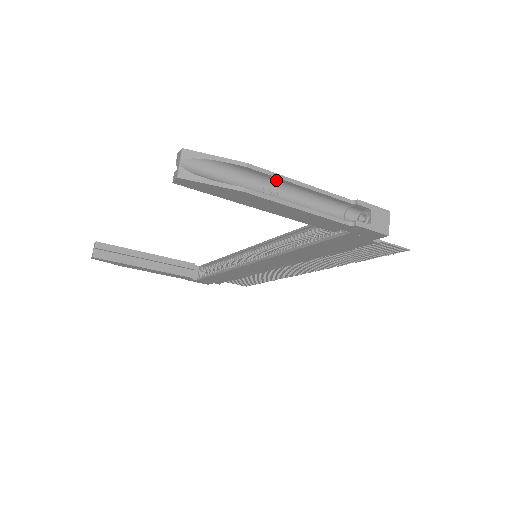
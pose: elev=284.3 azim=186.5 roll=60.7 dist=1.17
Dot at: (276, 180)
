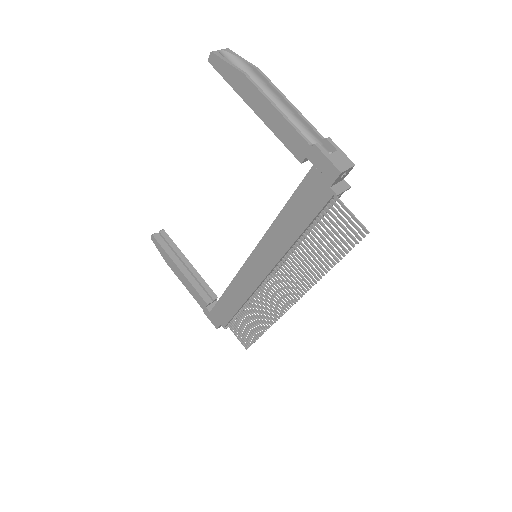
Dot at: (274, 92)
